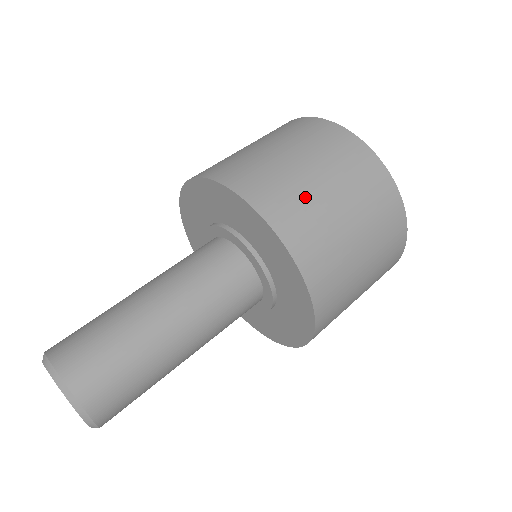
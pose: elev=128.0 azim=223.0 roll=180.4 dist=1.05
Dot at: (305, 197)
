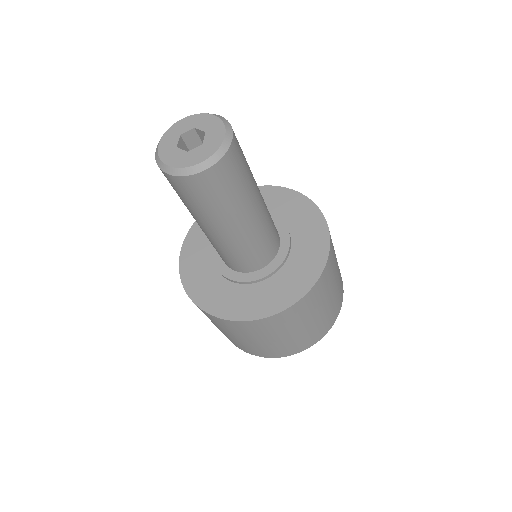
Dot at: occluded
